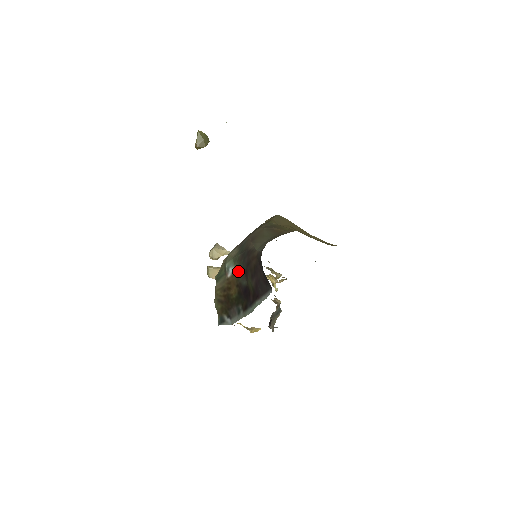
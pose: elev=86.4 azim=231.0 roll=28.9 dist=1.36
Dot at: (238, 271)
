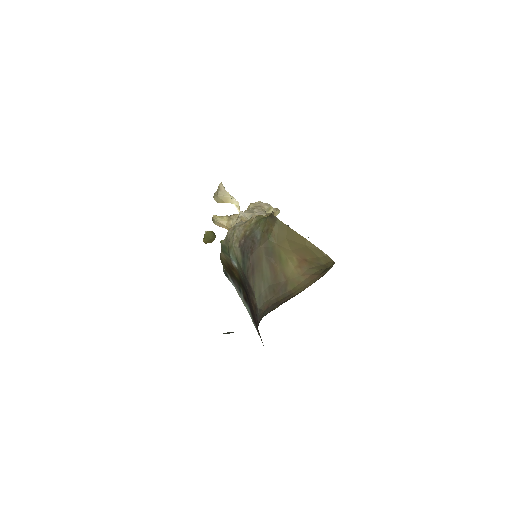
Dot at: (240, 275)
